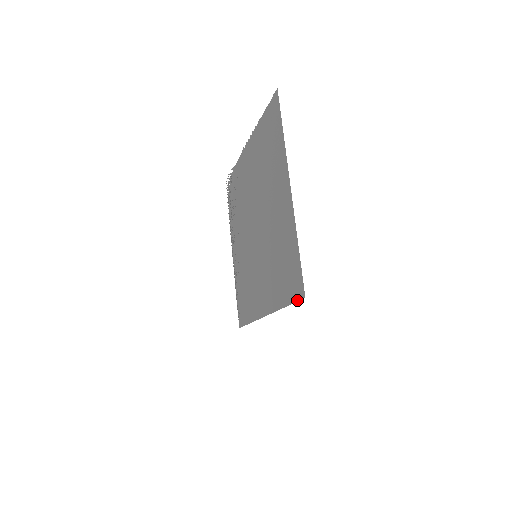
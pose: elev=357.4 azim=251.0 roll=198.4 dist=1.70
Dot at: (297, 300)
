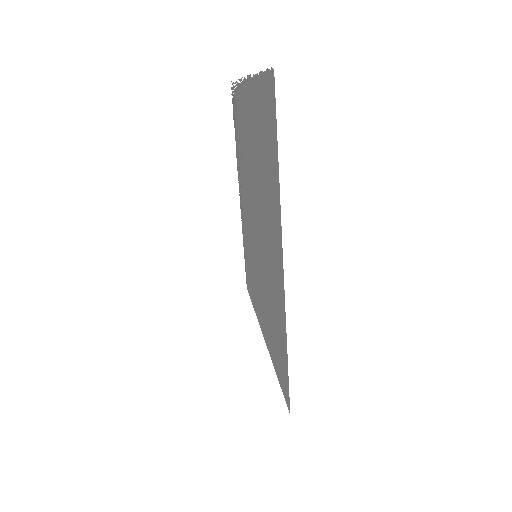
Dot at: (284, 397)
